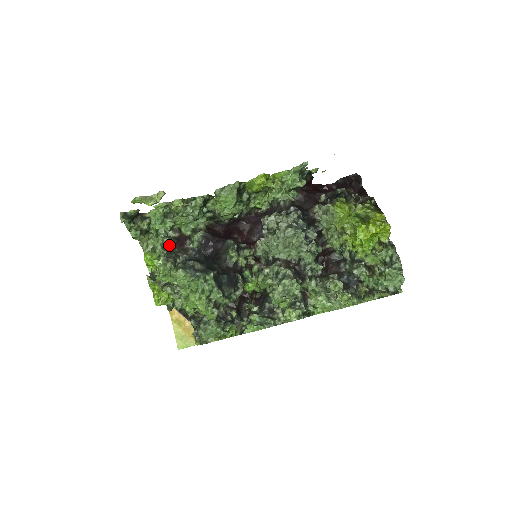
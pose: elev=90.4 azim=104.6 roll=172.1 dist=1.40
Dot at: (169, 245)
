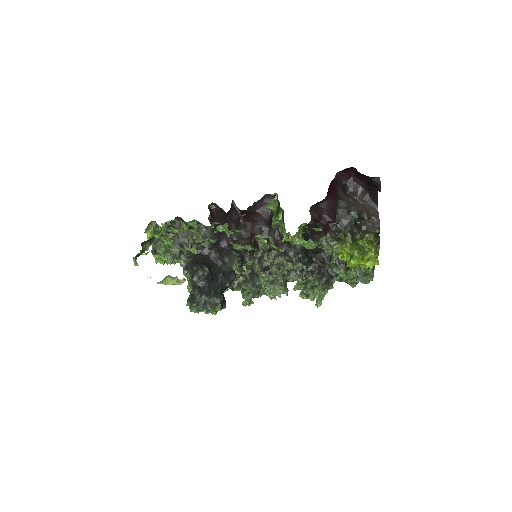
Dot at: occluded
